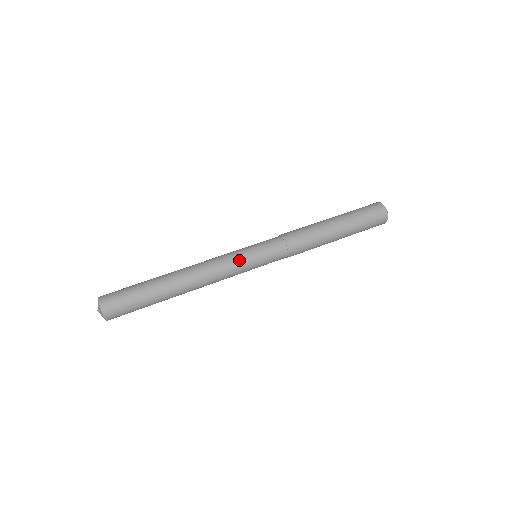
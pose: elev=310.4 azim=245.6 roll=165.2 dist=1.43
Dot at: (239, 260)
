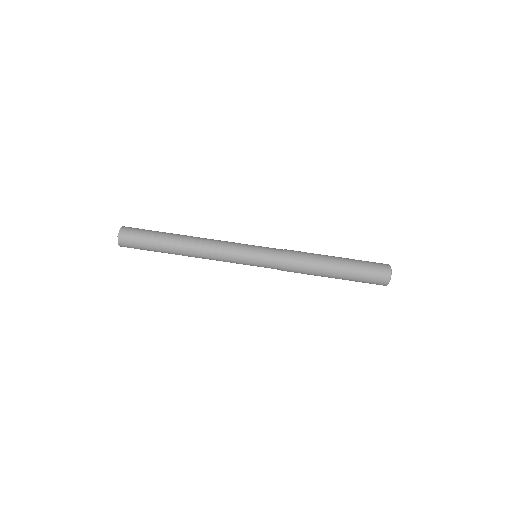
Dot at: (238, 251)
